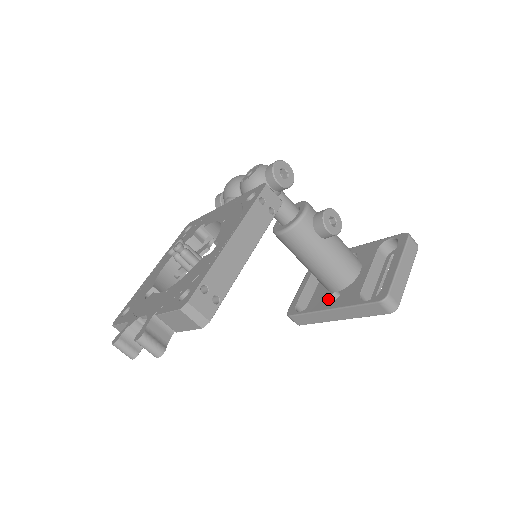
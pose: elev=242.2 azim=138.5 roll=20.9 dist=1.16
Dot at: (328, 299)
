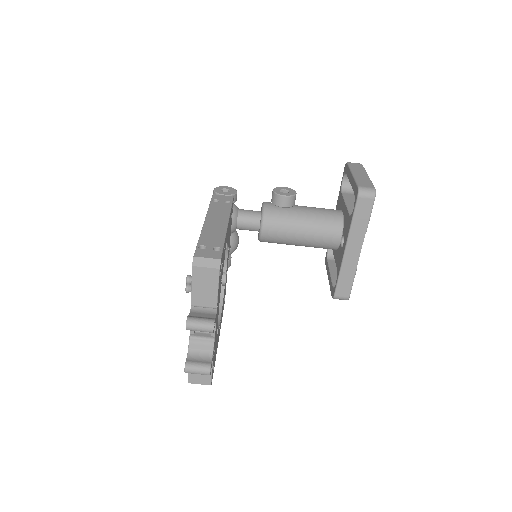
Dot at: (341, 249)
